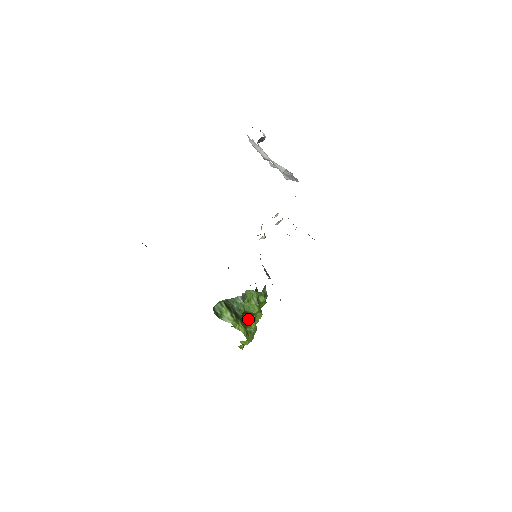
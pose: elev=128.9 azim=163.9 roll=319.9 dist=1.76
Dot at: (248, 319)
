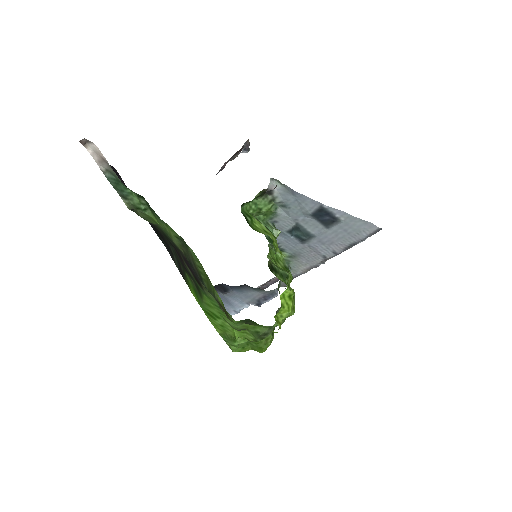
Dot at: occluded
